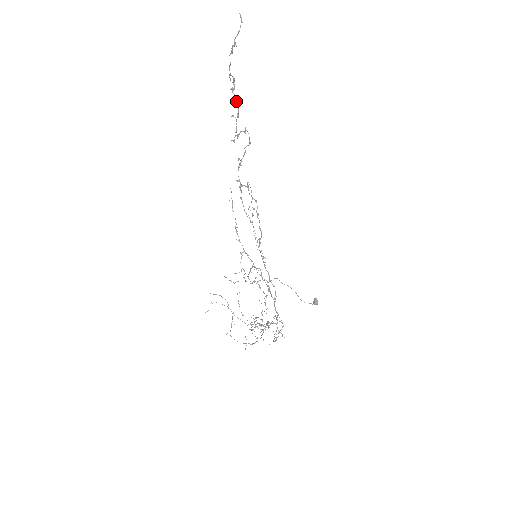
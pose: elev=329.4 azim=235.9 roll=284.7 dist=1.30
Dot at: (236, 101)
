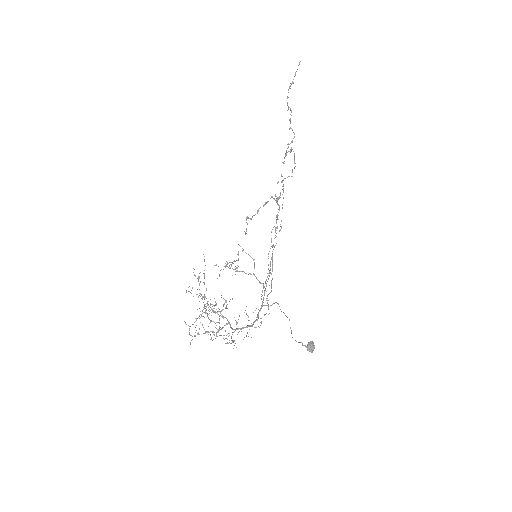
Dot at: occluded
